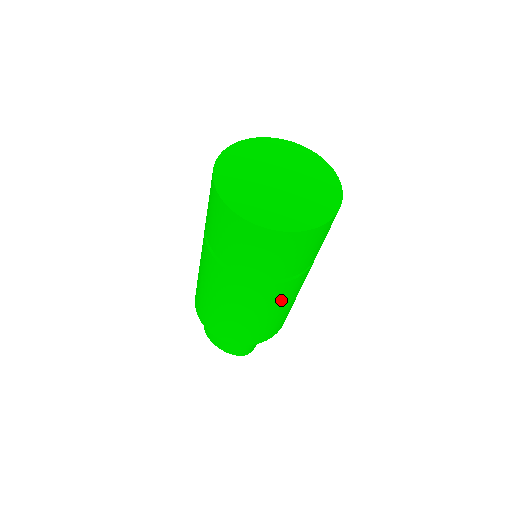
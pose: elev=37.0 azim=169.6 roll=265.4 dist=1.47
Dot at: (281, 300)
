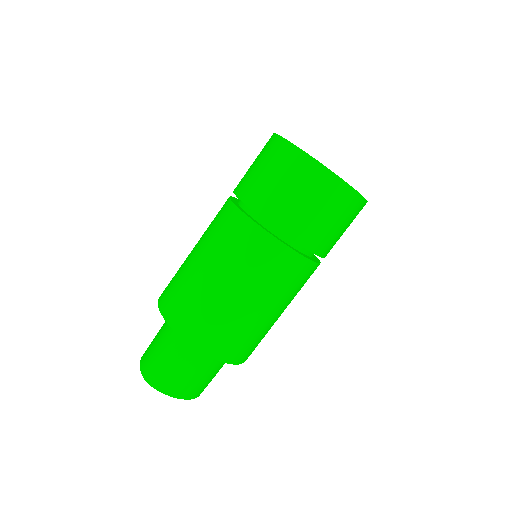
Dot at: (234, 255)
